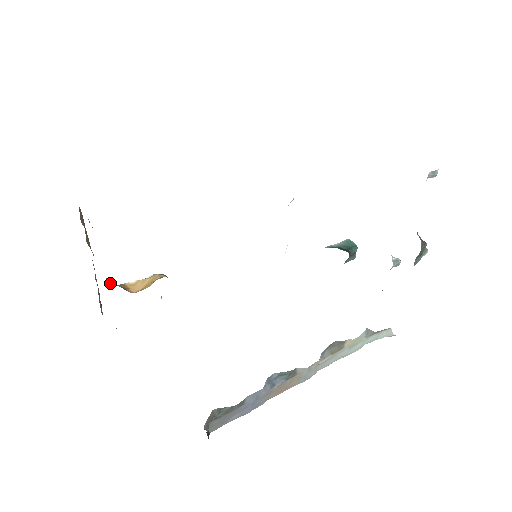
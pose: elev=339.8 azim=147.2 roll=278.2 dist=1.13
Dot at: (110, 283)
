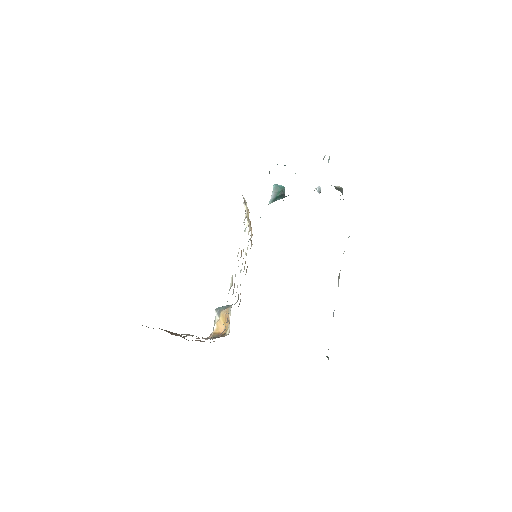
Dot at: occluded
